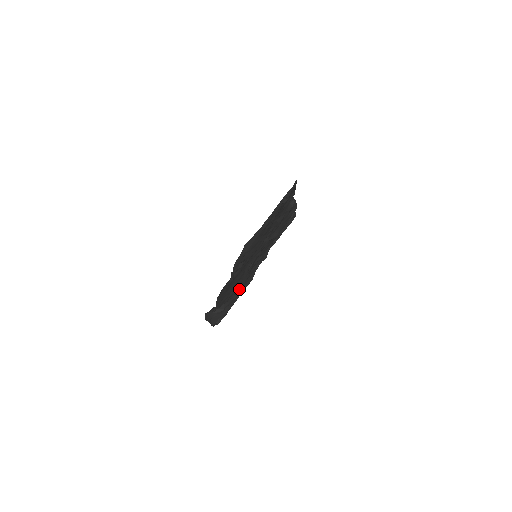
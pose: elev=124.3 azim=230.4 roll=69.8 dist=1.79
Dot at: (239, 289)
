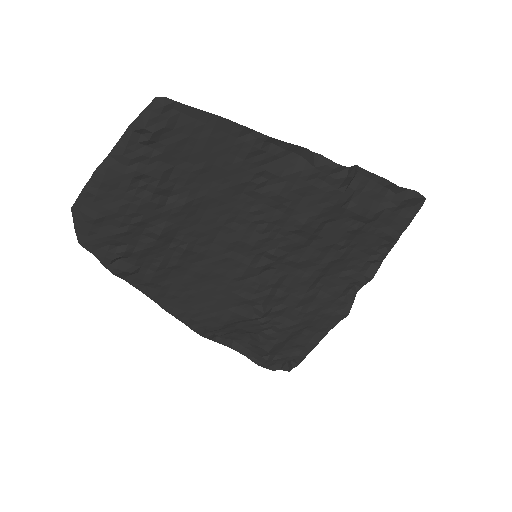
Dot at: (259, 312)
